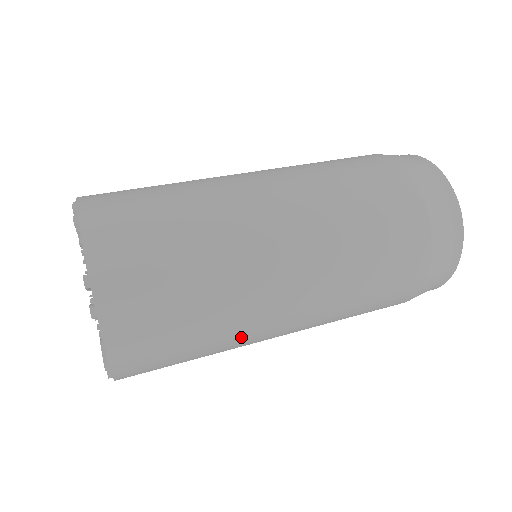
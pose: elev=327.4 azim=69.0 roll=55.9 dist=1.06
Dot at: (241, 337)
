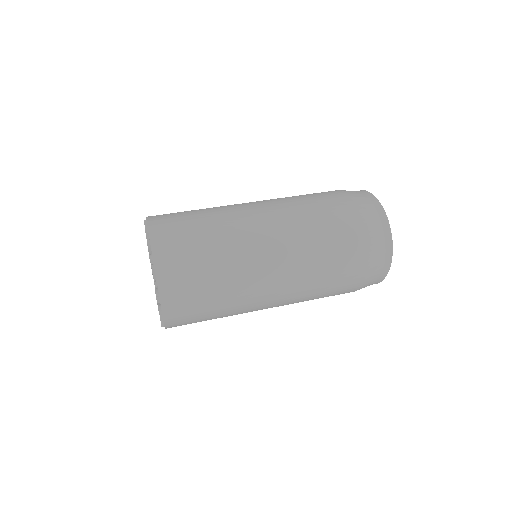
Dot at: occluded
